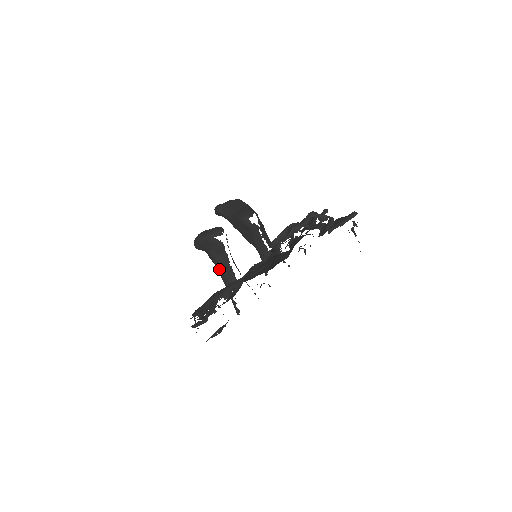
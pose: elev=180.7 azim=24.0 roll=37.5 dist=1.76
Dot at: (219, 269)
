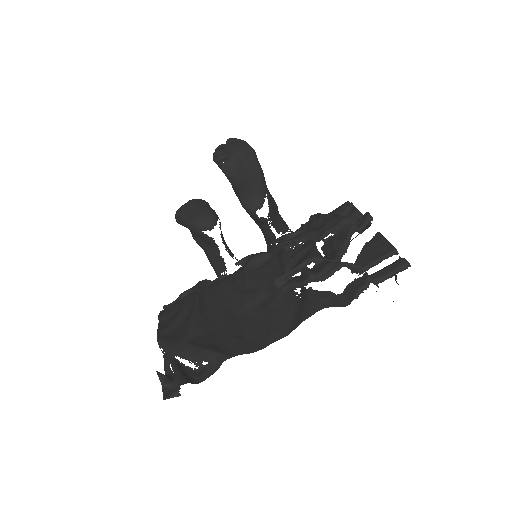
Dot at: (205, 253)
